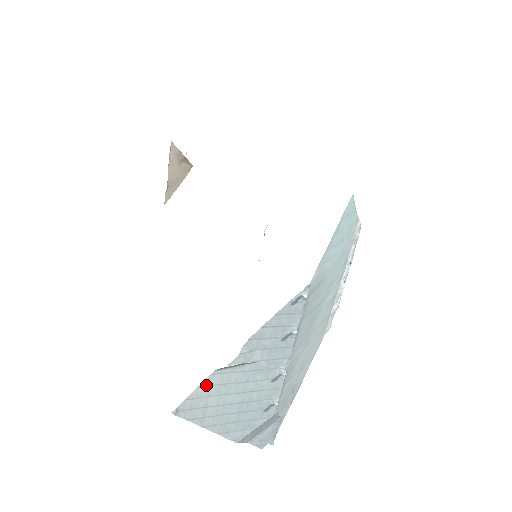
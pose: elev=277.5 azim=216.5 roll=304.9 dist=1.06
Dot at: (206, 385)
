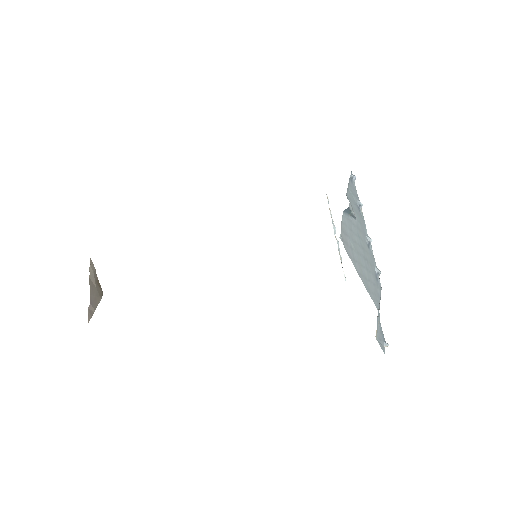
Dot at: (344, 224)
